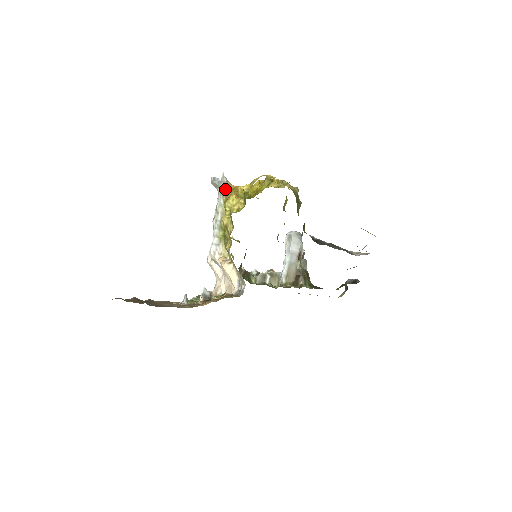
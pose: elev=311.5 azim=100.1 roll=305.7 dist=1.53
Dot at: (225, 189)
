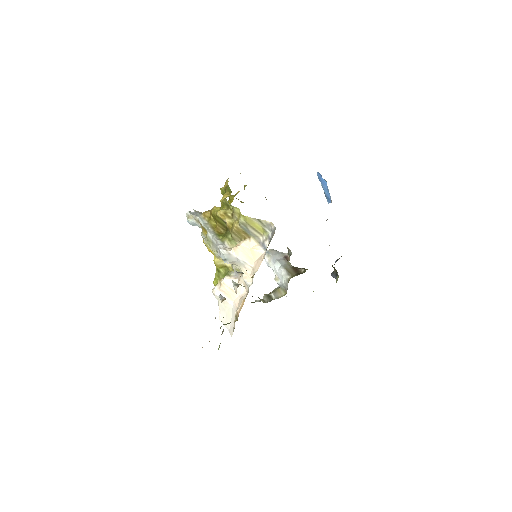
Dot at: (203, 213)
